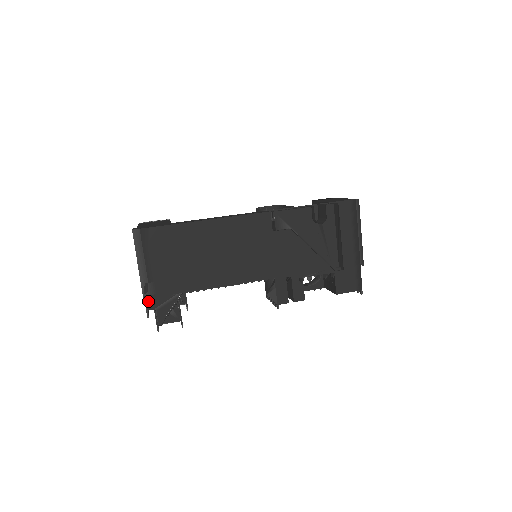
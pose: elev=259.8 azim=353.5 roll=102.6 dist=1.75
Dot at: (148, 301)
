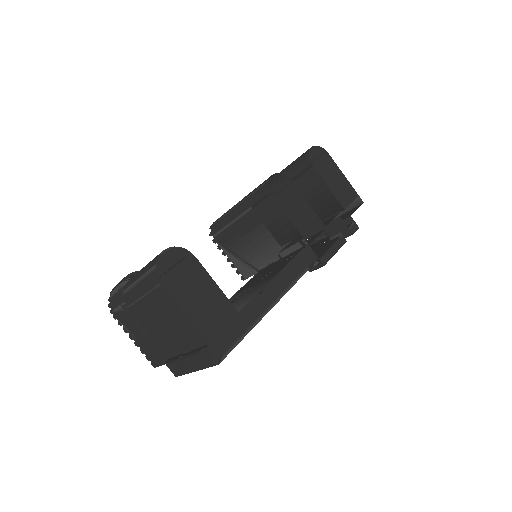
Dot at: occluded
